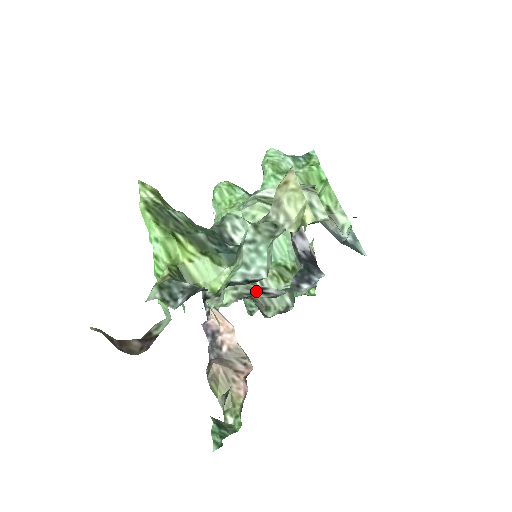
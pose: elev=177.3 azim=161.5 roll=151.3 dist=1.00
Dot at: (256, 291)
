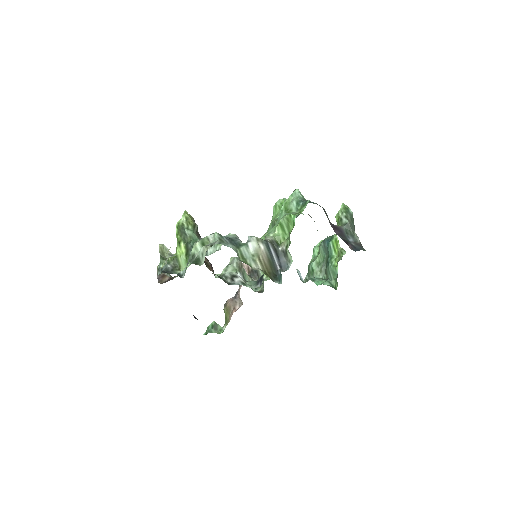
Dot at: (231, 276)
